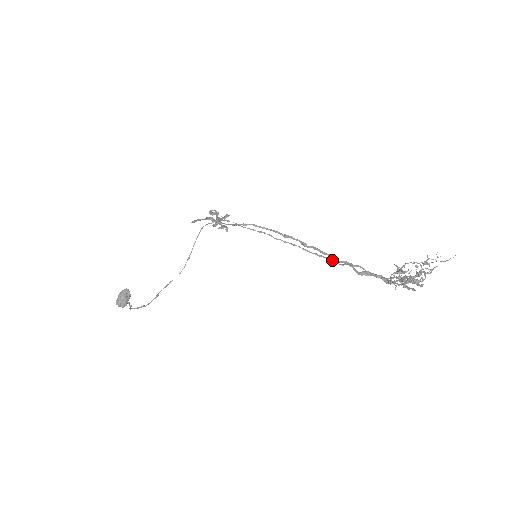
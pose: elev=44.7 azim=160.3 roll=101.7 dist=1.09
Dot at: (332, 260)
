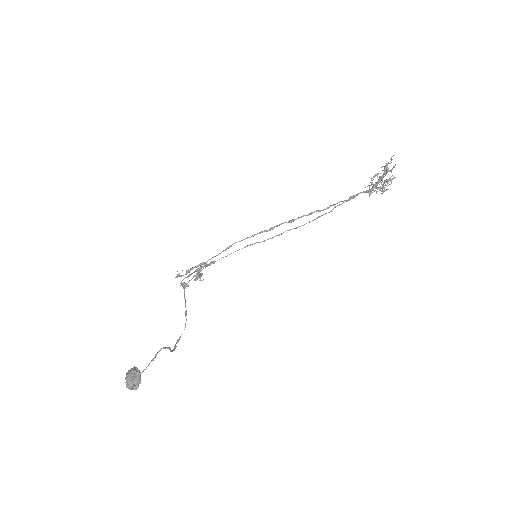
Dot at: (320, 216)
